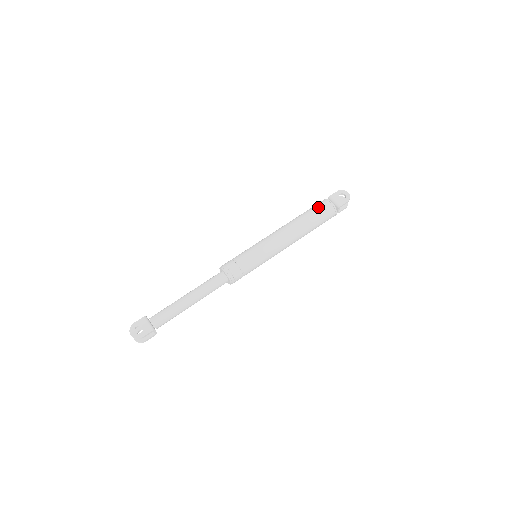
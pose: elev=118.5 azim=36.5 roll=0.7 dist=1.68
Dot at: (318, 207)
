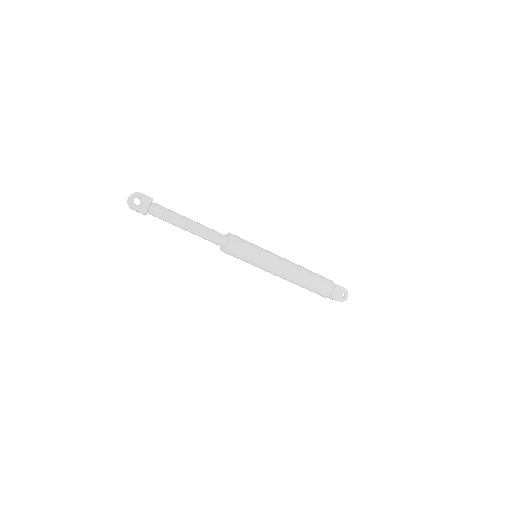
Dot at: (324, 283)
